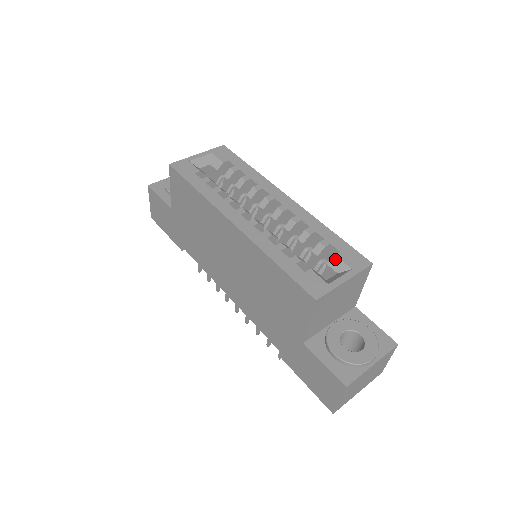
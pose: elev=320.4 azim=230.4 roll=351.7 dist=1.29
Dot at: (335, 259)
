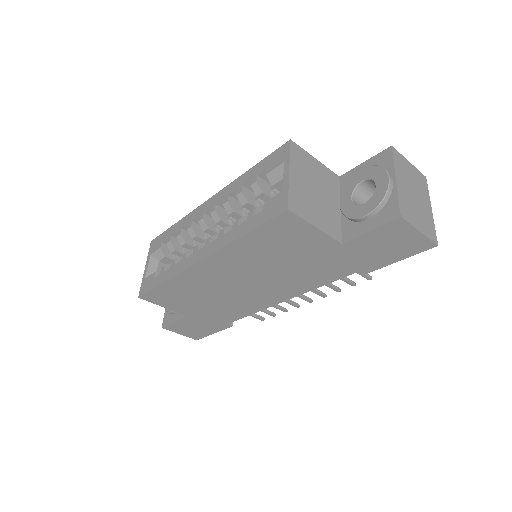
Dot at: (270, 176)
